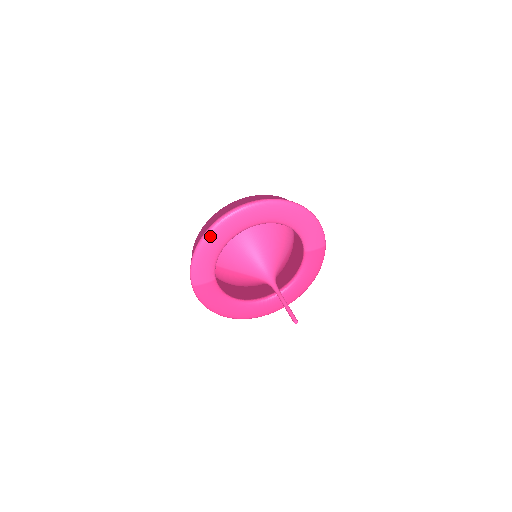
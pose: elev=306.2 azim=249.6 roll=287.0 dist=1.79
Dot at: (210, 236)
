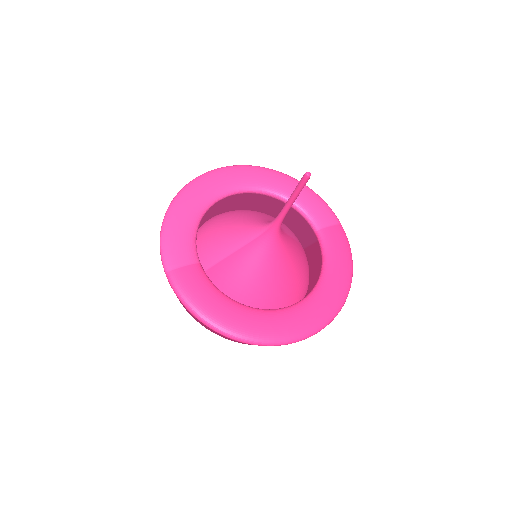
Dot at: (179, 199)
